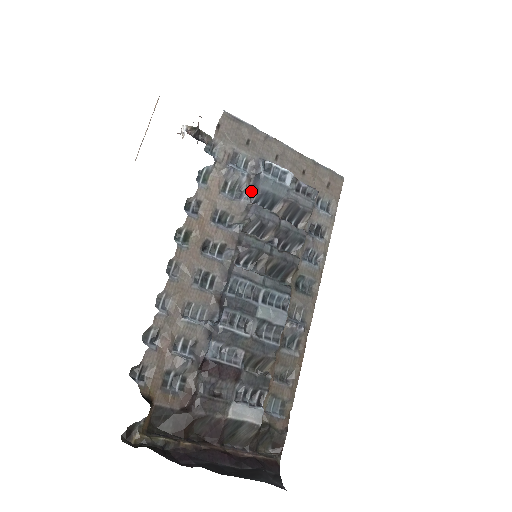
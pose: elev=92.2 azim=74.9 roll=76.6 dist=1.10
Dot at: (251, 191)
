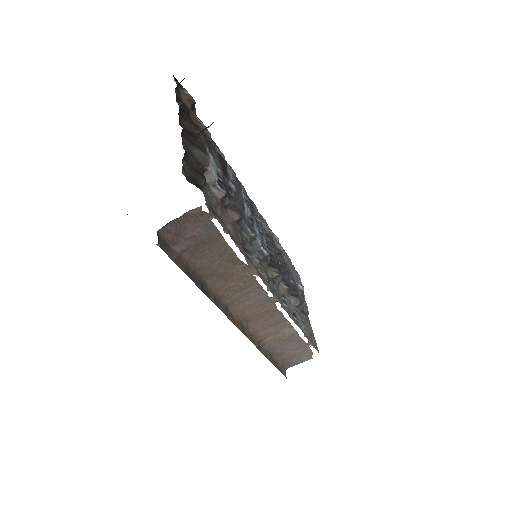
Dot at: occluded
